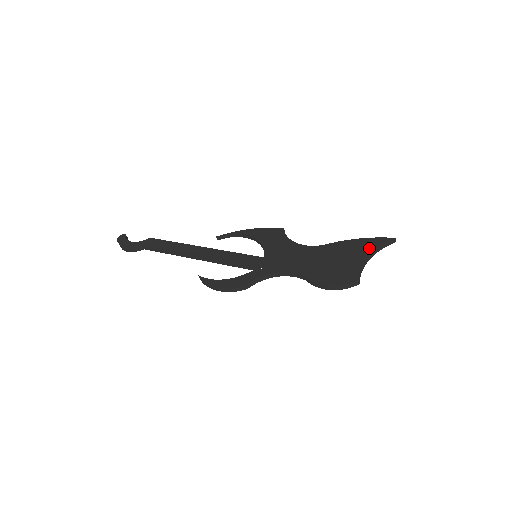
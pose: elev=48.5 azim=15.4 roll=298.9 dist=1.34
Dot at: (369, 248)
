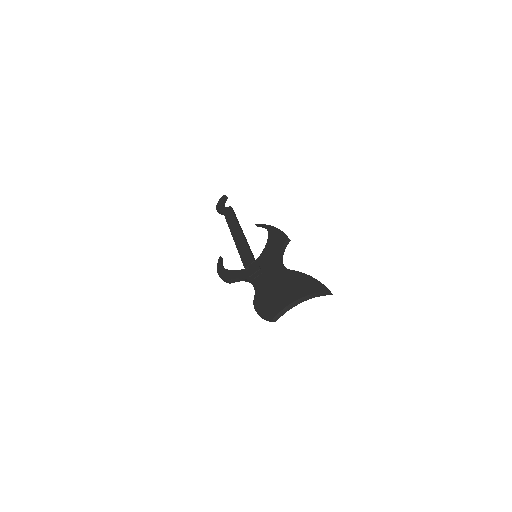
Dot at: (306, 291)
